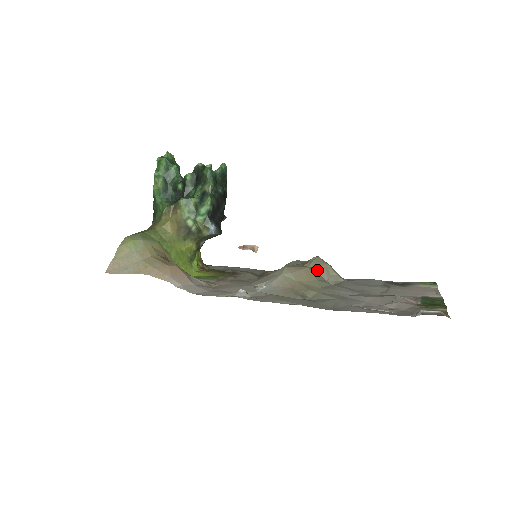
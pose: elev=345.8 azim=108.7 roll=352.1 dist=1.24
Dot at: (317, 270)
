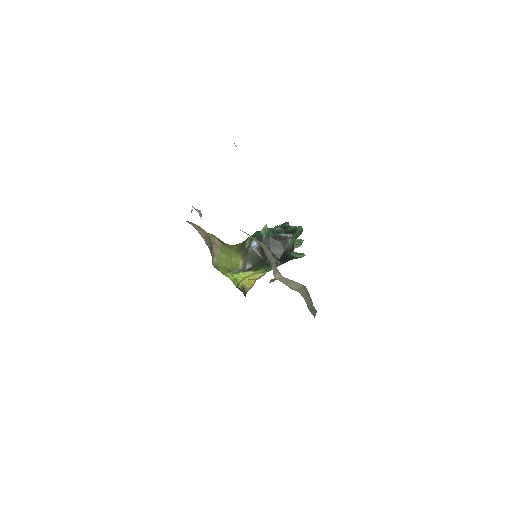
Dot at: occluded
